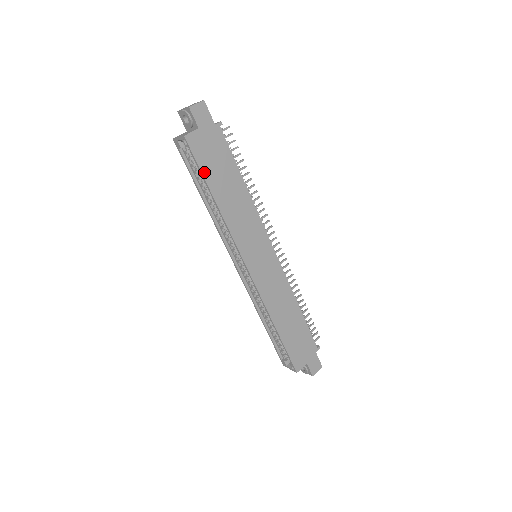
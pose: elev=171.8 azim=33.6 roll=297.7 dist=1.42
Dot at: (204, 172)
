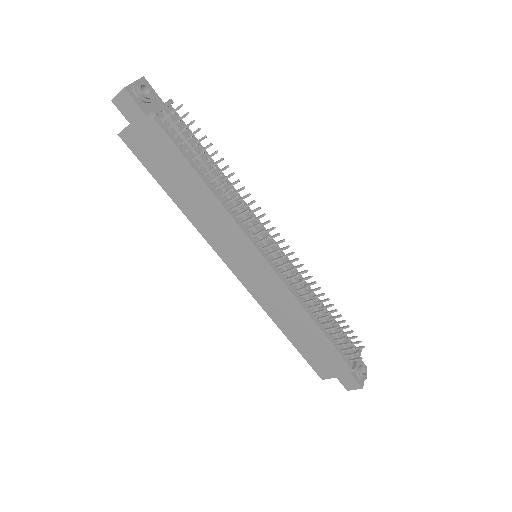
Dot at: (152, 172)
